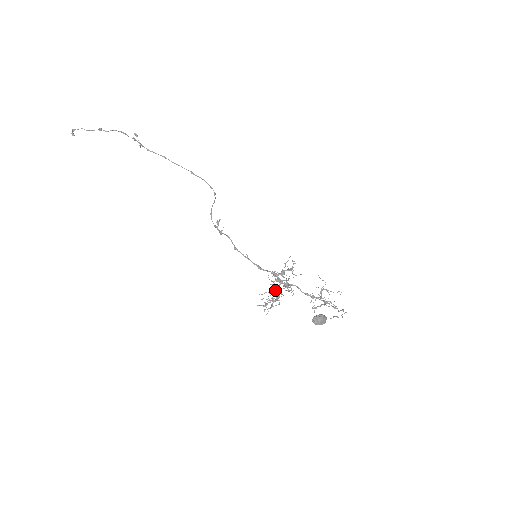
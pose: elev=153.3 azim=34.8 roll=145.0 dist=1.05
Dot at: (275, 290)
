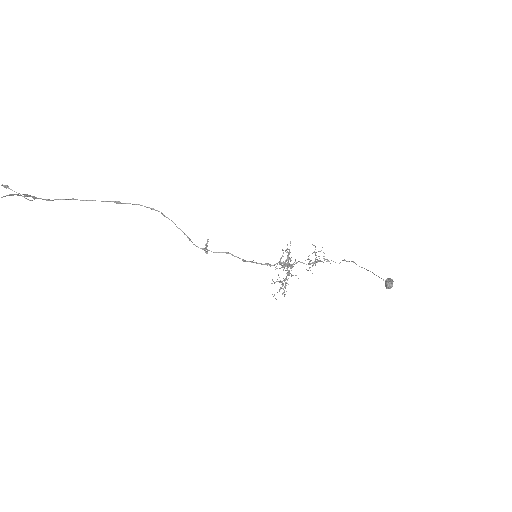
Dot at: (291, 276)
